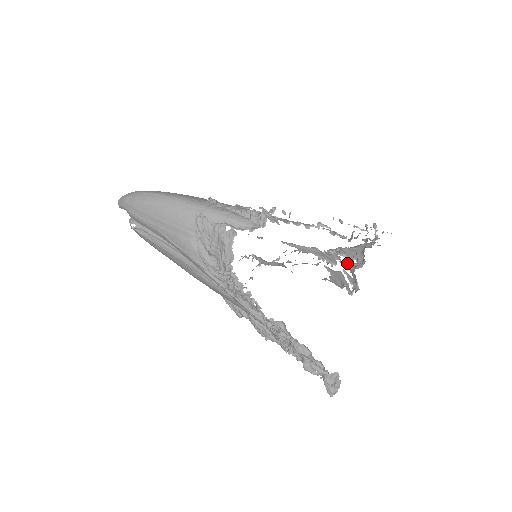
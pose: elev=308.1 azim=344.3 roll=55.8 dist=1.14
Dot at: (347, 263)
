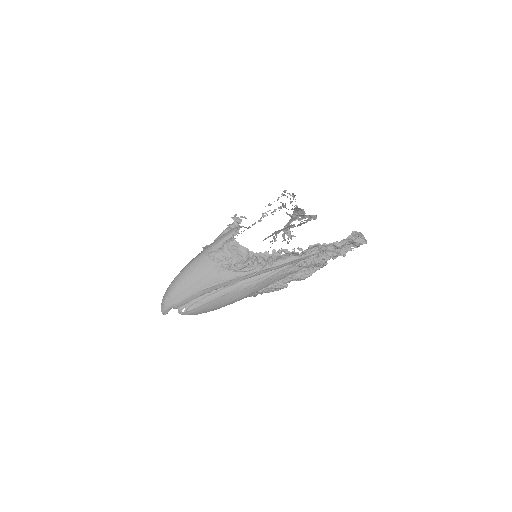
Dot at: occluded
